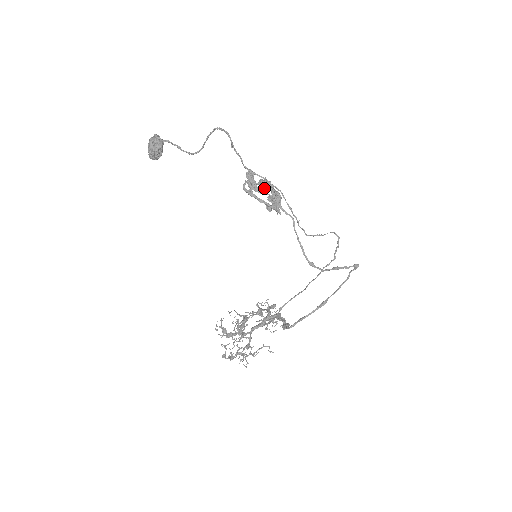
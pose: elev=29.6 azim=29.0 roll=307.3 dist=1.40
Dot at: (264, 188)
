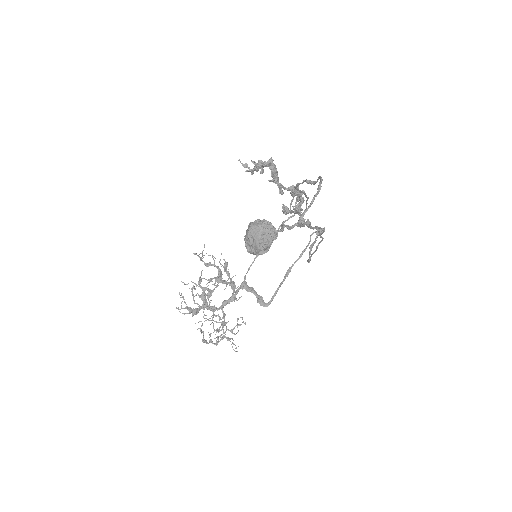
Dot at: occluded
